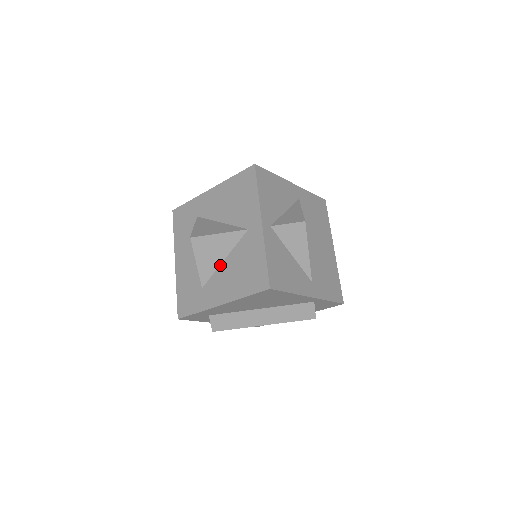
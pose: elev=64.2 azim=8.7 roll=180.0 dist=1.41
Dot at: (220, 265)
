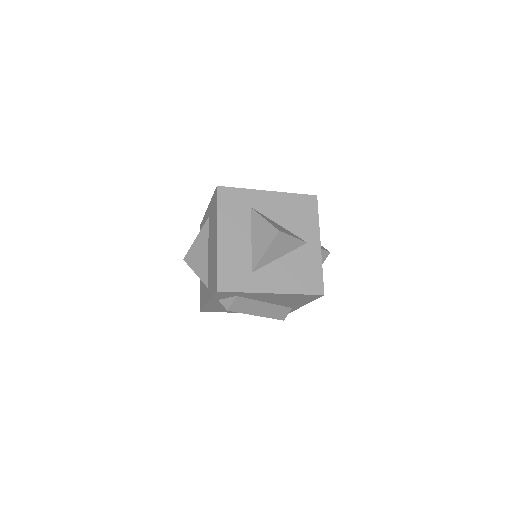
Dot at: (276, 260)
